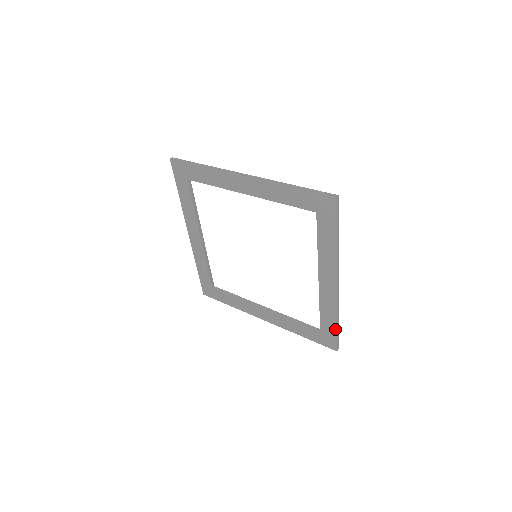
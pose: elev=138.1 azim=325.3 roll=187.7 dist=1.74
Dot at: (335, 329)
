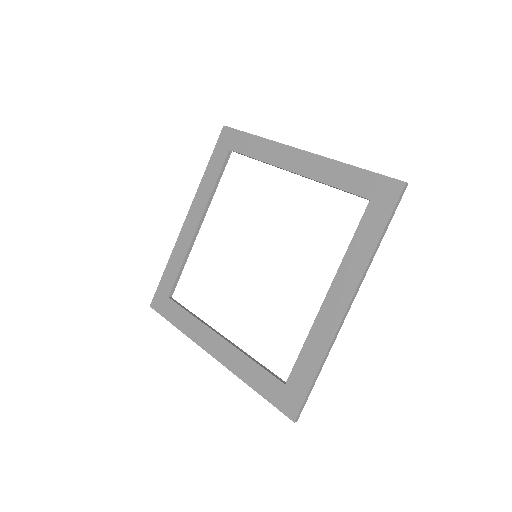
Dot at: (363, 172)
